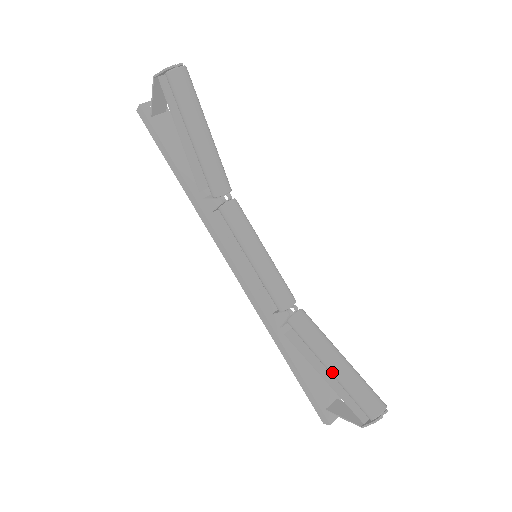
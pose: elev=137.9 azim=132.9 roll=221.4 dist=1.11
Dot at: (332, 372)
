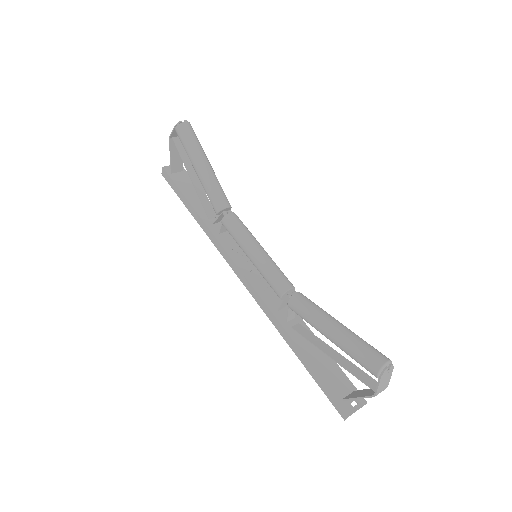
Dot at: (332, 338)
